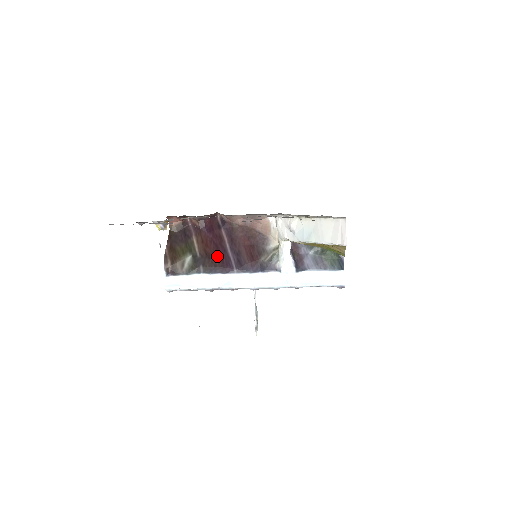
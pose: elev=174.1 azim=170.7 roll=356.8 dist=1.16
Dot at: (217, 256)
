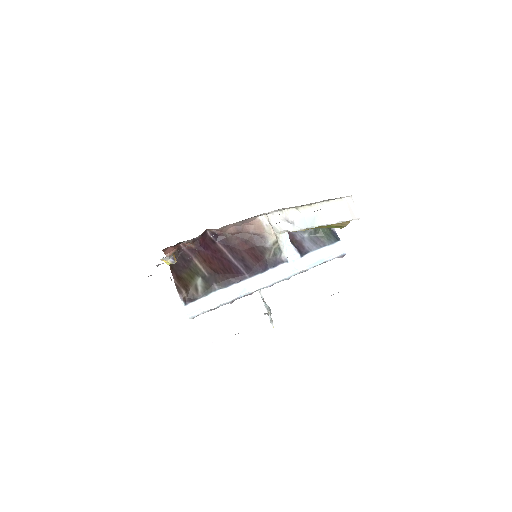
Dot at: (225, 269)
